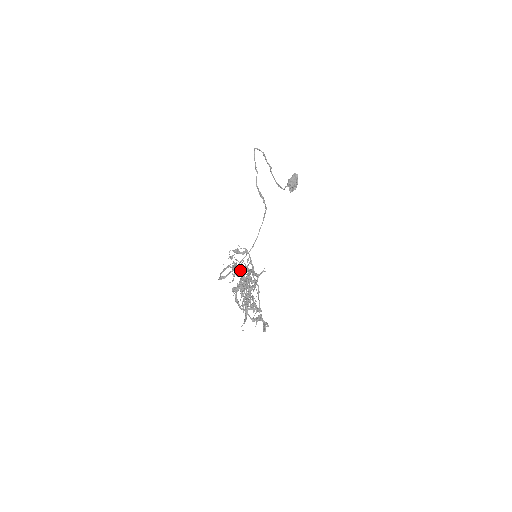
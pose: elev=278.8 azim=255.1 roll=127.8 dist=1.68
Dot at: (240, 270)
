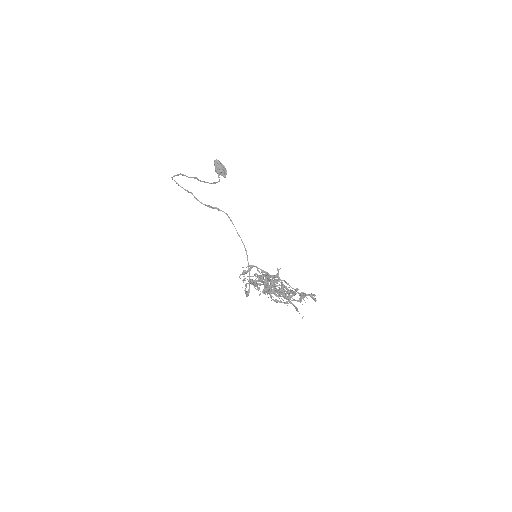
Dot at: occluded
